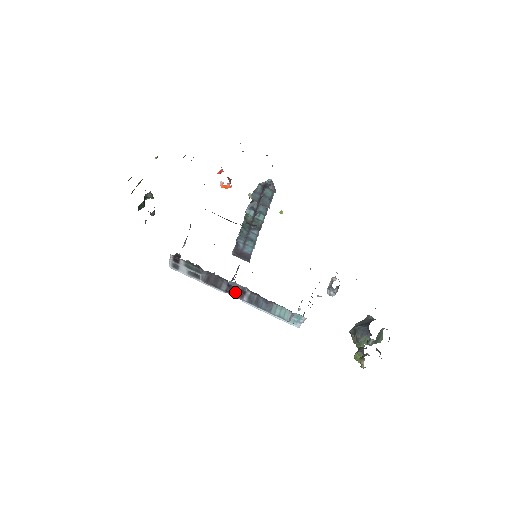
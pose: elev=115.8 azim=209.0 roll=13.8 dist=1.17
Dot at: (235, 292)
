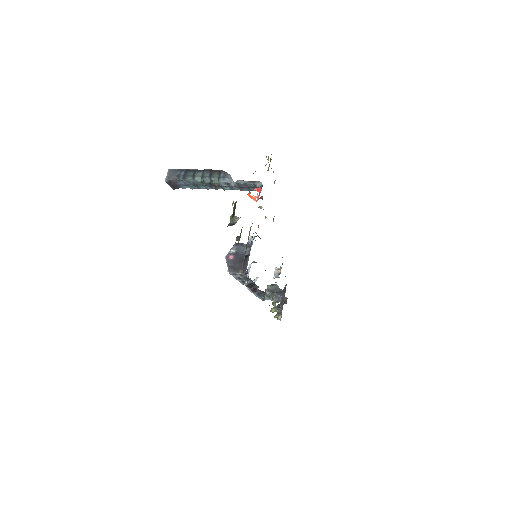
Dot at: (255, 290)
